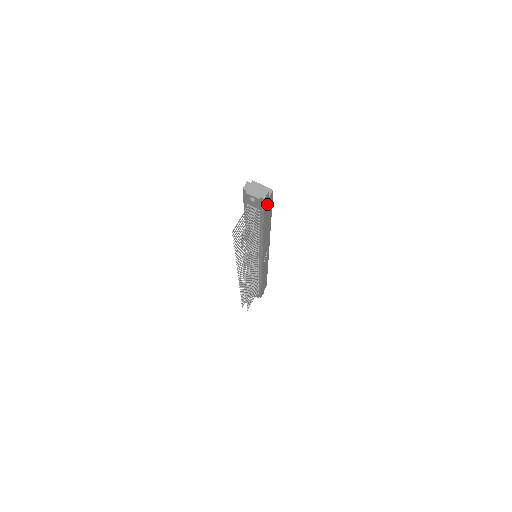
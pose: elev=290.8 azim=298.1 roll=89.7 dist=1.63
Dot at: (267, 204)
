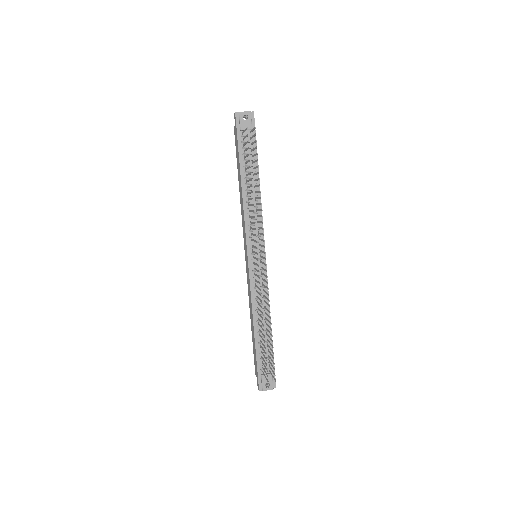
Dot at: occluded
